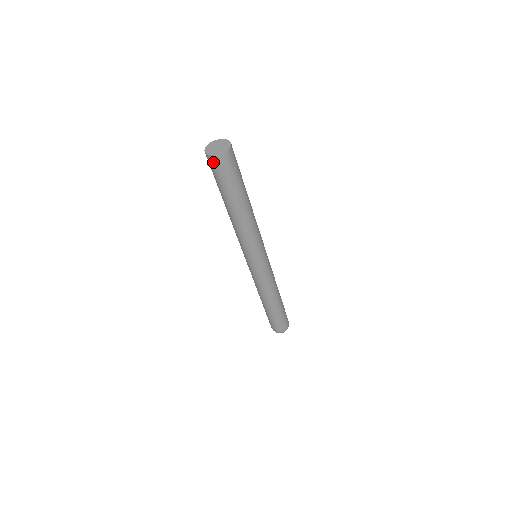
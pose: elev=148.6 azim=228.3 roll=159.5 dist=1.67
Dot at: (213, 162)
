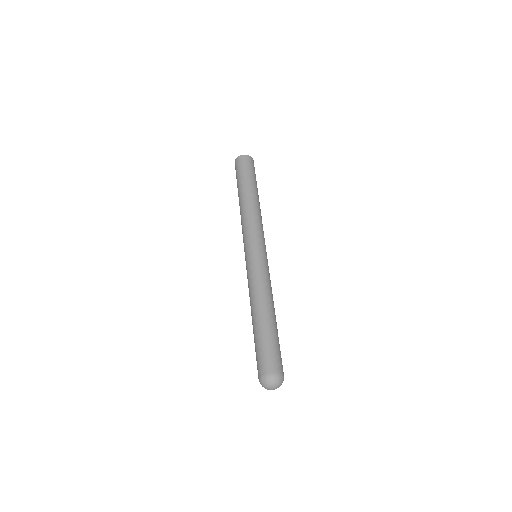
Dot at: (248, 159)
